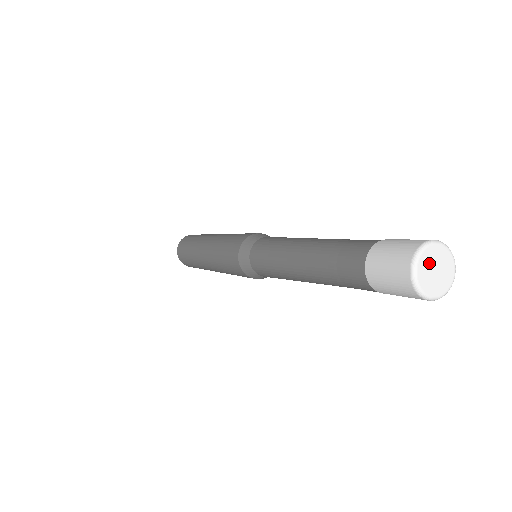
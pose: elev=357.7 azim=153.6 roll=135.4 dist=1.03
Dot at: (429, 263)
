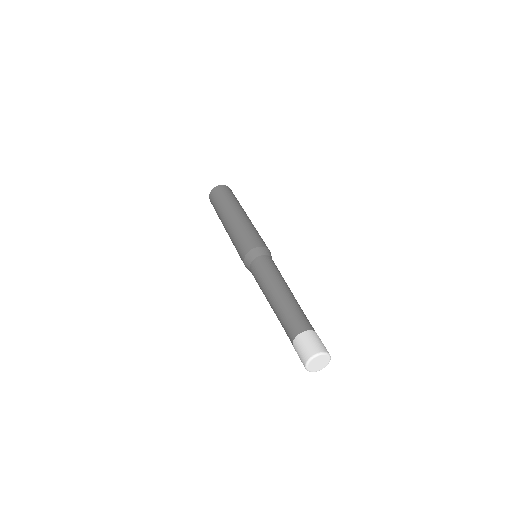
Dot at: (317, 360)
